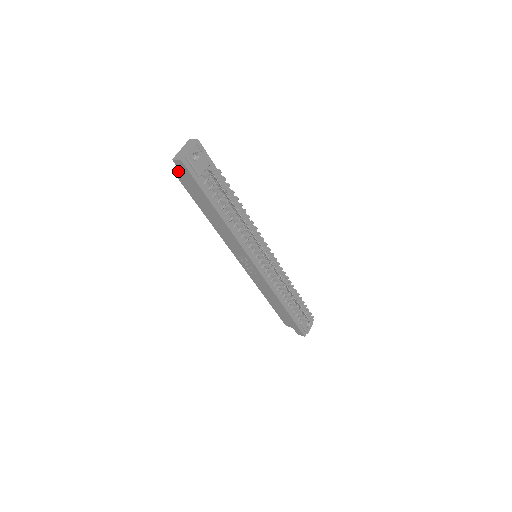
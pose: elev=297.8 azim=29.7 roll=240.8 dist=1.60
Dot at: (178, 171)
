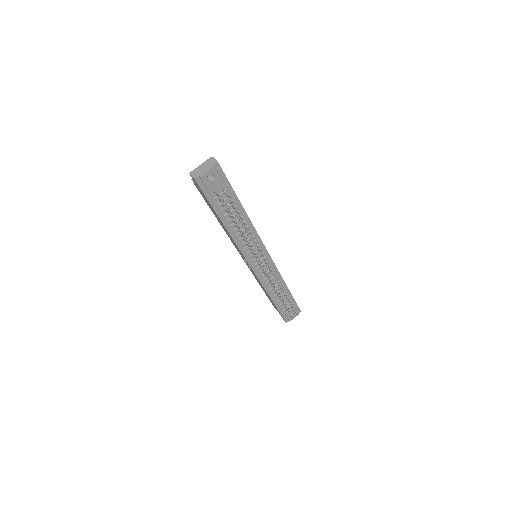
Dot at: occluded
